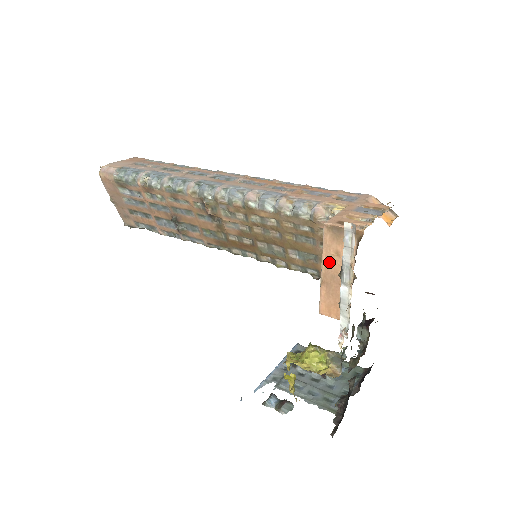
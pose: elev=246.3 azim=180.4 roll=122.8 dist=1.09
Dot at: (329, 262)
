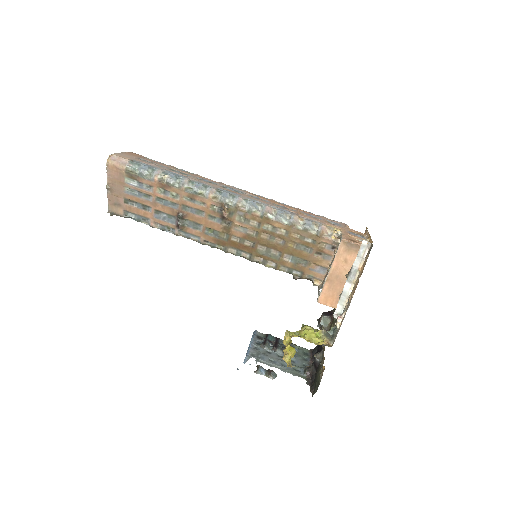
Dot at: (337, 266)
